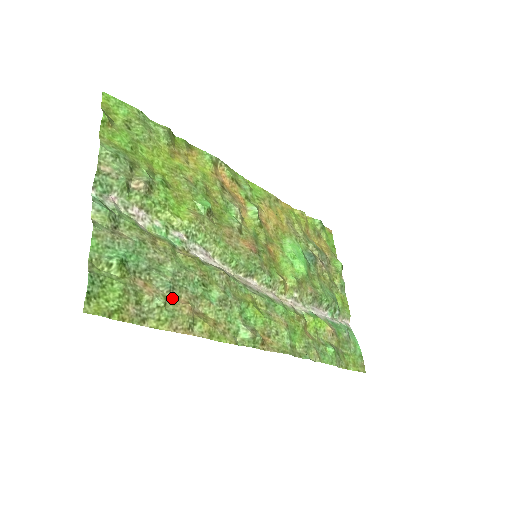
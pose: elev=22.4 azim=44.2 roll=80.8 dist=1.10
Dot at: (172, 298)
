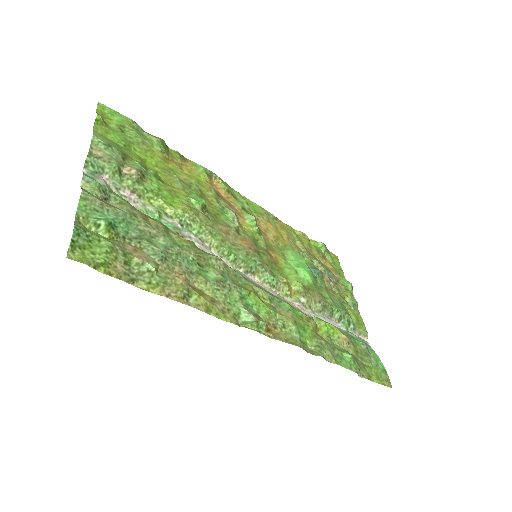
Dot at: (164, 267)
